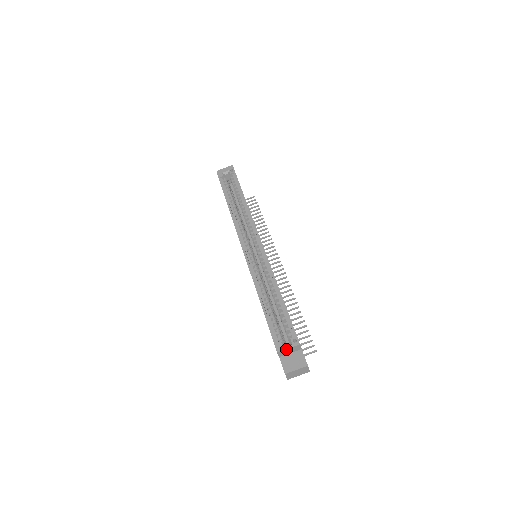
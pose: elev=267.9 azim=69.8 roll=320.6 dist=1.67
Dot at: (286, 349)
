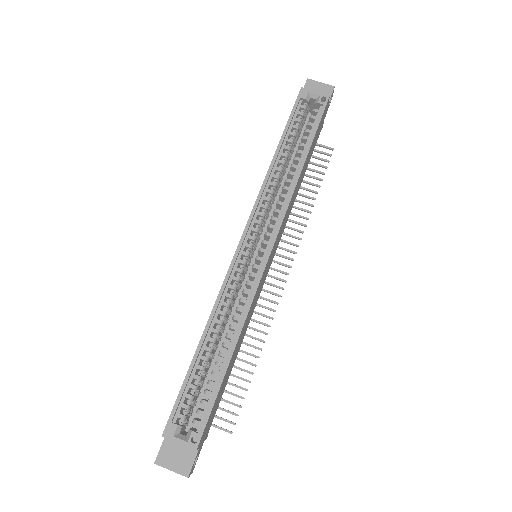
Dot at: (176, 441)
